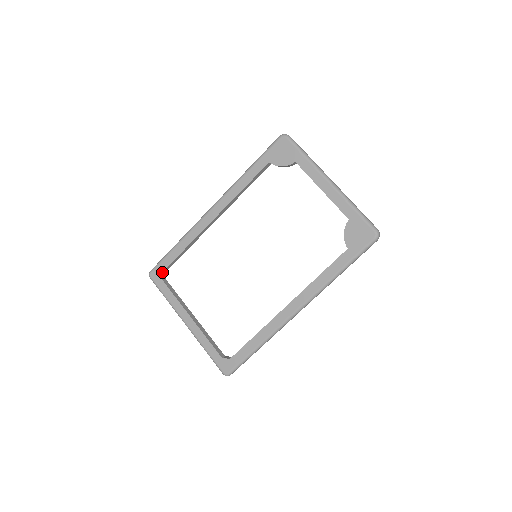
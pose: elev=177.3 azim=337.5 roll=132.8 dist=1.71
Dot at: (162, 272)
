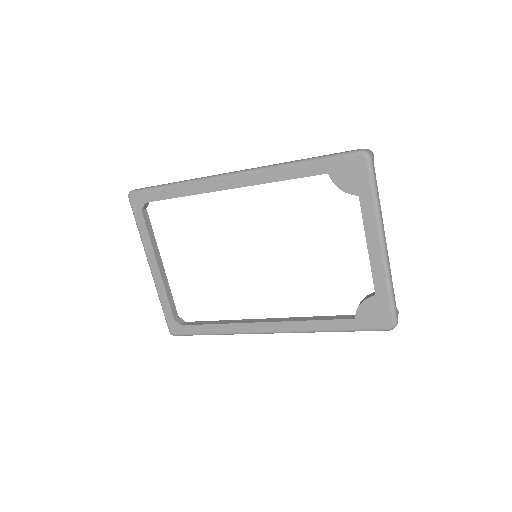
Dot at: (144, 202)
